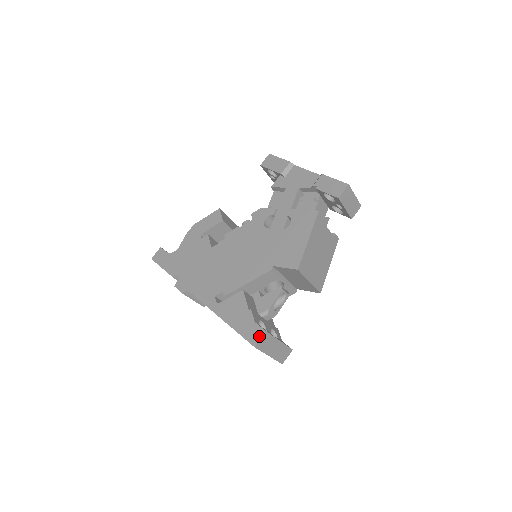
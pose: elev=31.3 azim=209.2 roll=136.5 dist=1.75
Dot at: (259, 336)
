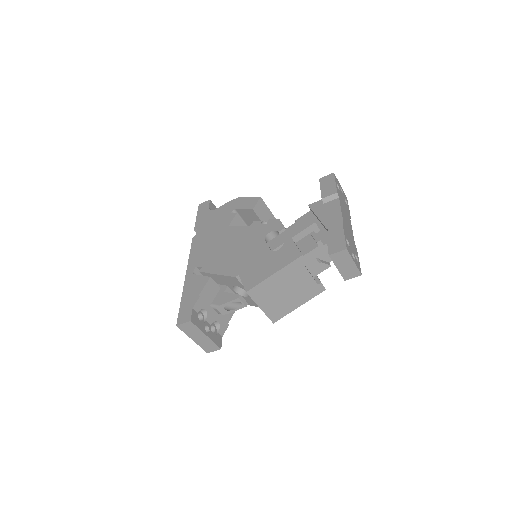
Dot at: (185, 320)
